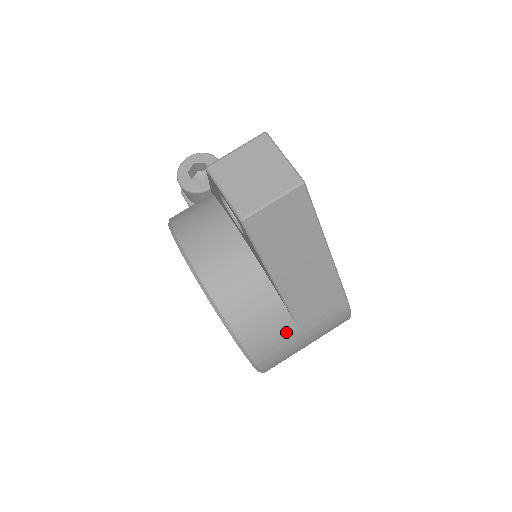
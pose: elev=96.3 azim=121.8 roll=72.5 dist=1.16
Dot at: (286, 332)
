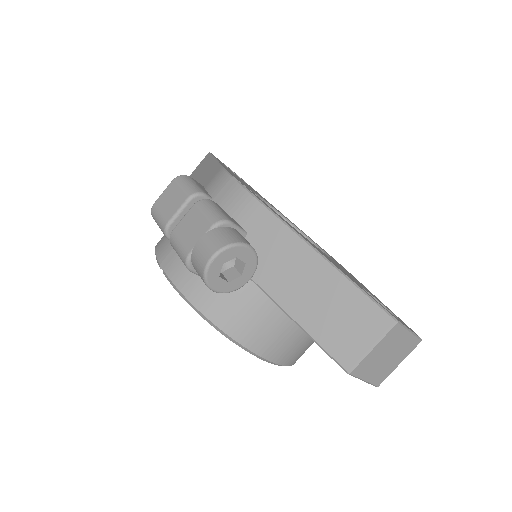
Dot at: occluded
